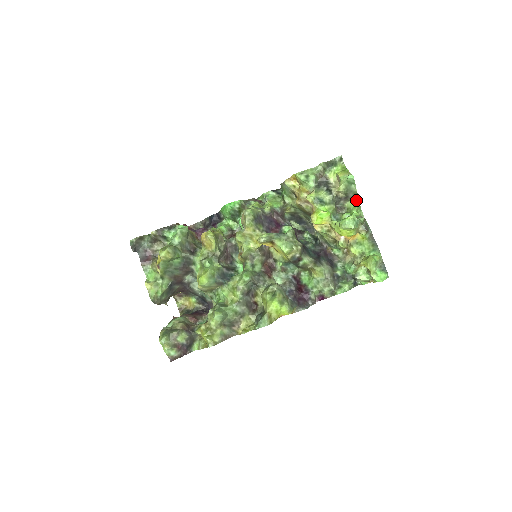
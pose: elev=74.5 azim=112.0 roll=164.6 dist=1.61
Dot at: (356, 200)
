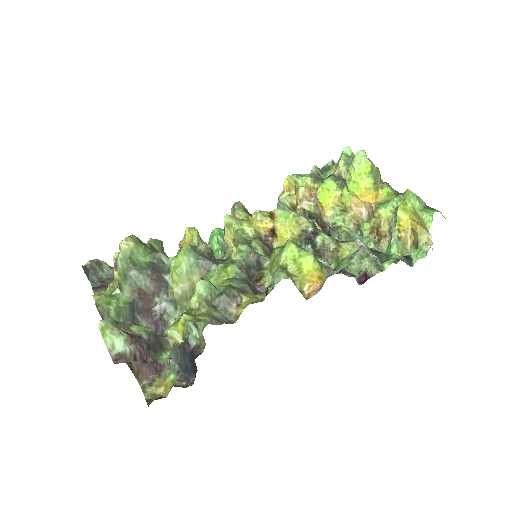
Dot at: occluded
